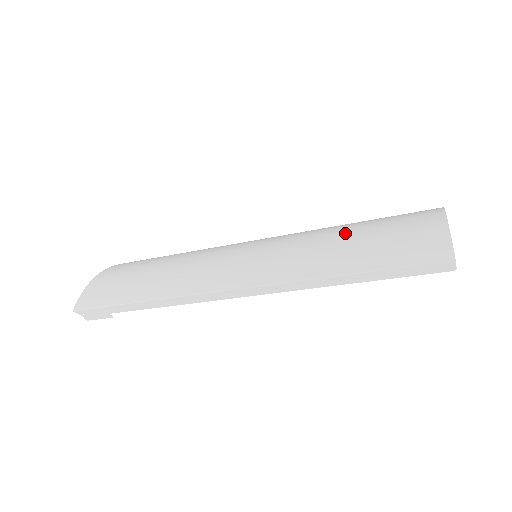
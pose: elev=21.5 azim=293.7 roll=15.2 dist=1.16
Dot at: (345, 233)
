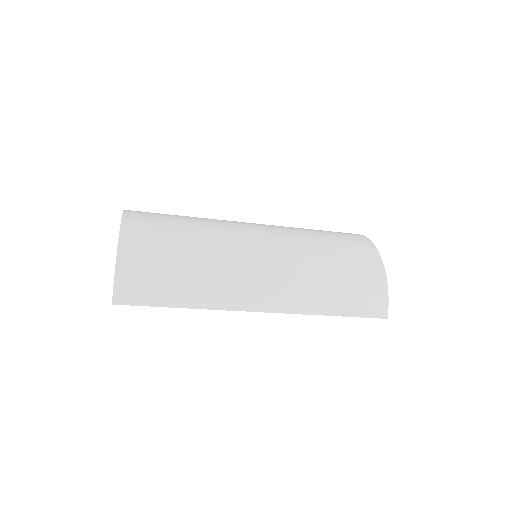
Dot at: (333, 276)
